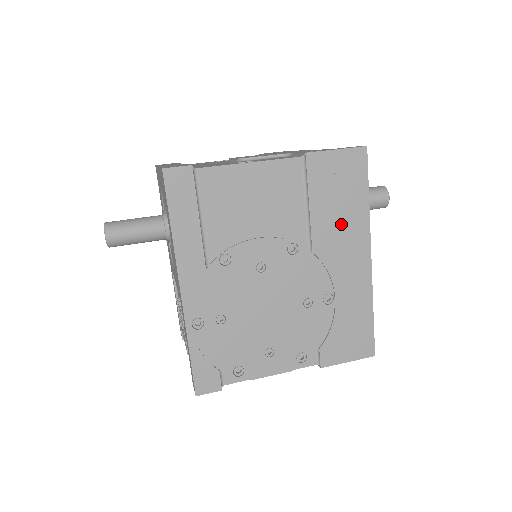
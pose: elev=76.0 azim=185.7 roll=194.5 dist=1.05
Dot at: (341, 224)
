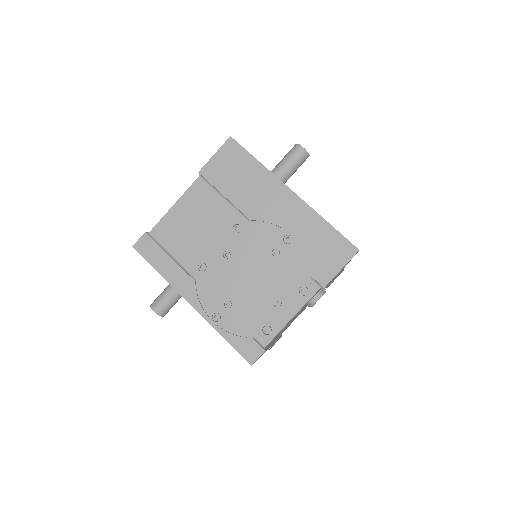
Dot at: (254, 190)
